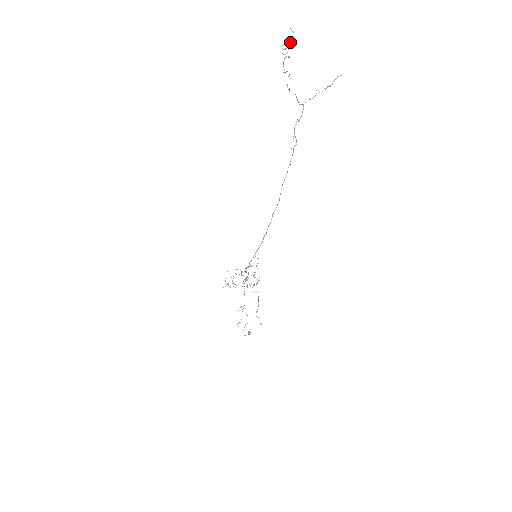
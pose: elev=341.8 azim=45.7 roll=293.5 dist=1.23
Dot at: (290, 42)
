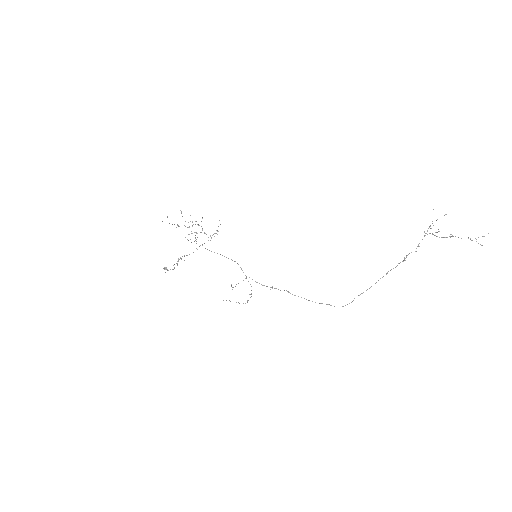
Dot at: occluded
